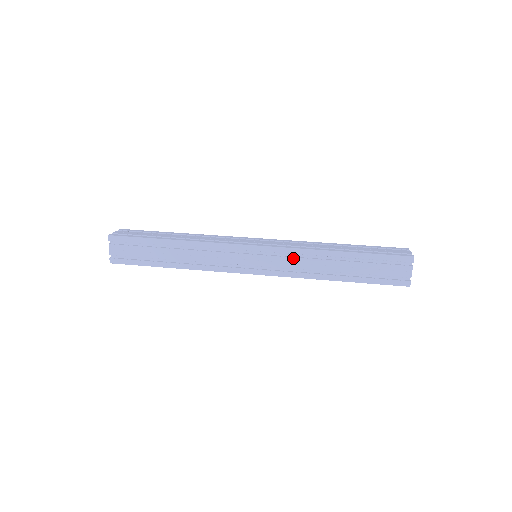
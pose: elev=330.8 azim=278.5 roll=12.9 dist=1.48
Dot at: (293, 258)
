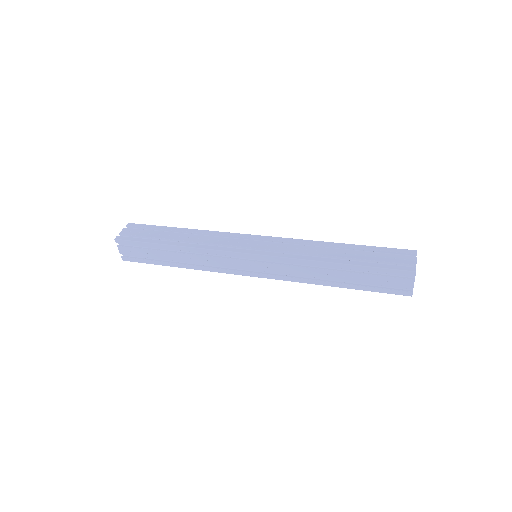
Dot at: (289, 266)
